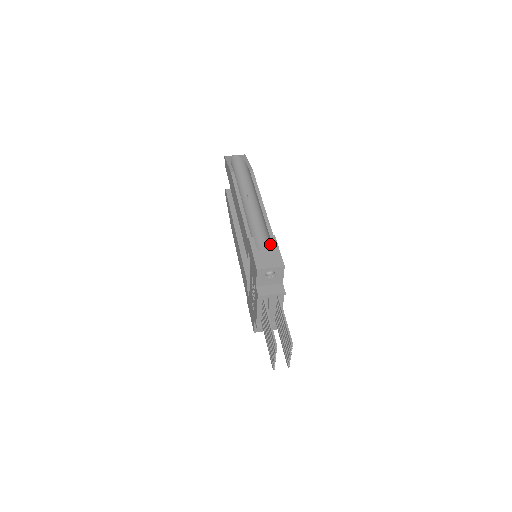
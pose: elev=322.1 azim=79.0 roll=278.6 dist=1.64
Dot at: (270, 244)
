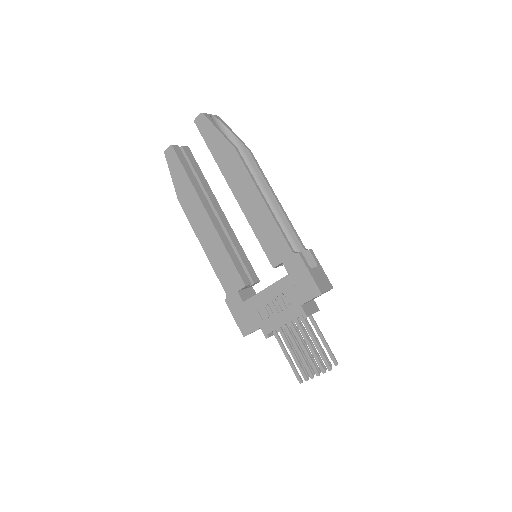
Dot at: (306, 258)
